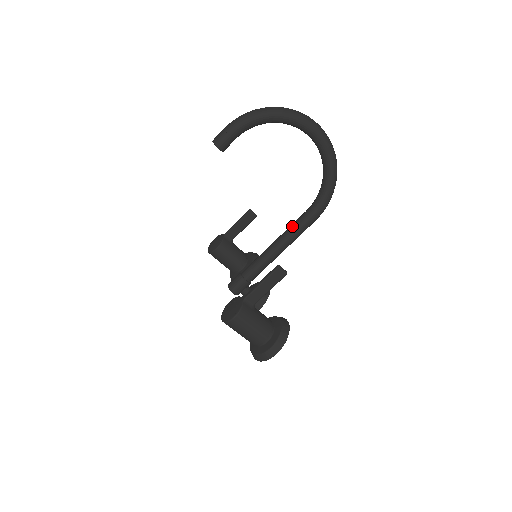
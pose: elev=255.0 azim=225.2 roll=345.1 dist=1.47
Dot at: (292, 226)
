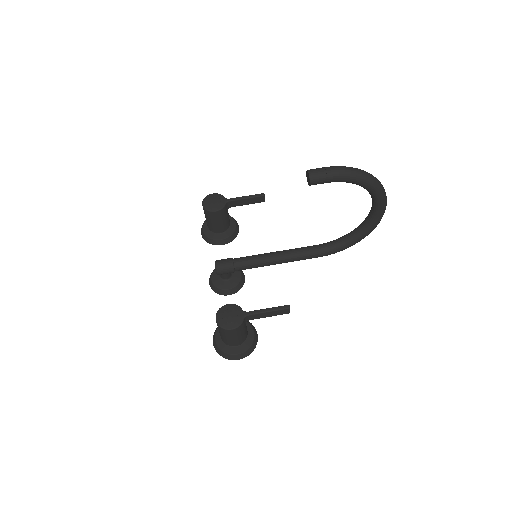
Dot at: (301, 251)
